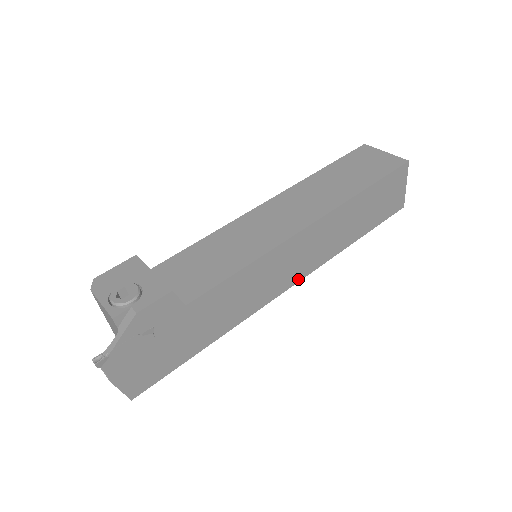
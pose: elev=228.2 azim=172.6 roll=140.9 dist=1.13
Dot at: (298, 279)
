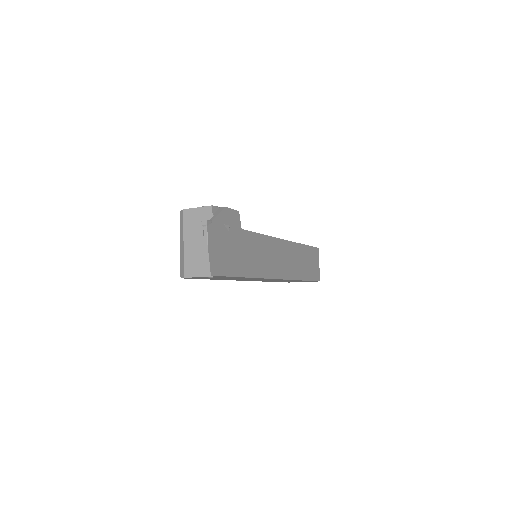
Dot at: (282, 277)
